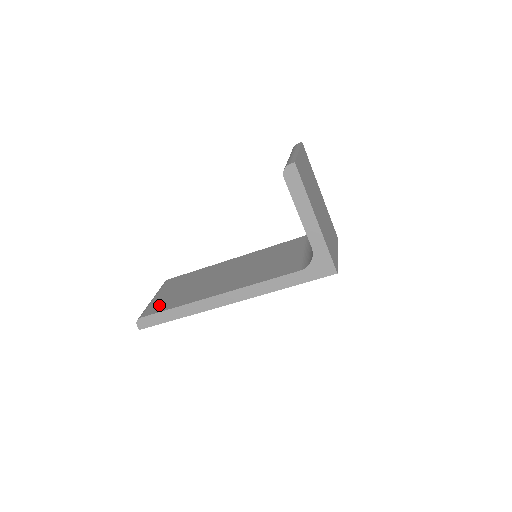
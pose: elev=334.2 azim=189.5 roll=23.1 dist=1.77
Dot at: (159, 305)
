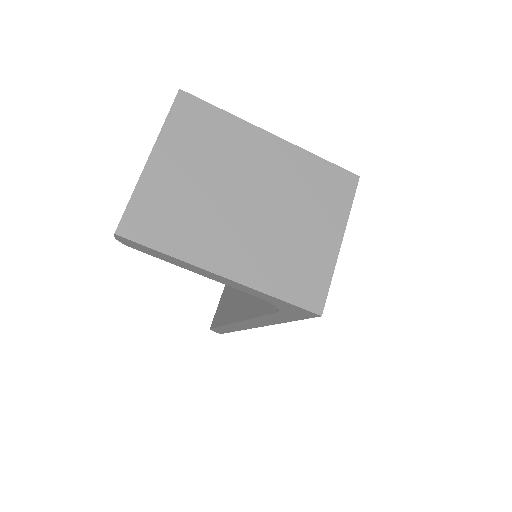
Dot at: (219, 311)
